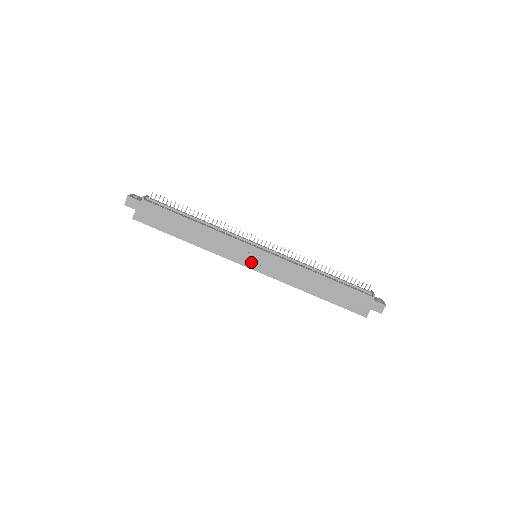
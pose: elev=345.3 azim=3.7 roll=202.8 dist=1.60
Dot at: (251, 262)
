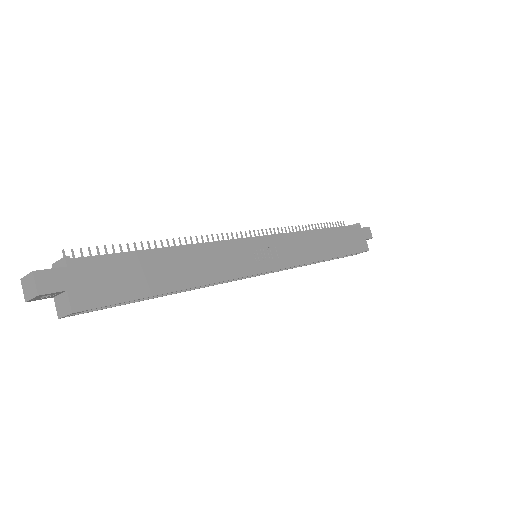
Dot at: (264, 262)
